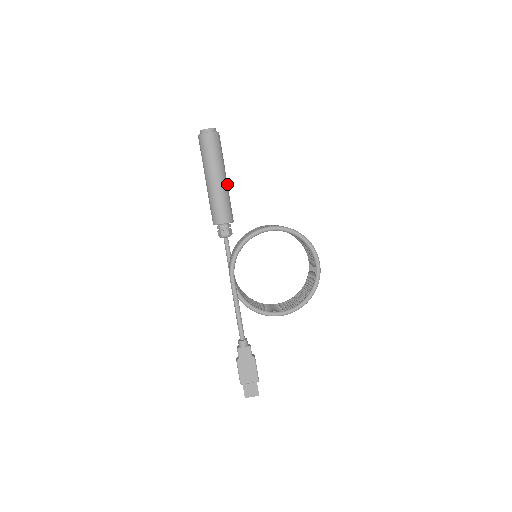
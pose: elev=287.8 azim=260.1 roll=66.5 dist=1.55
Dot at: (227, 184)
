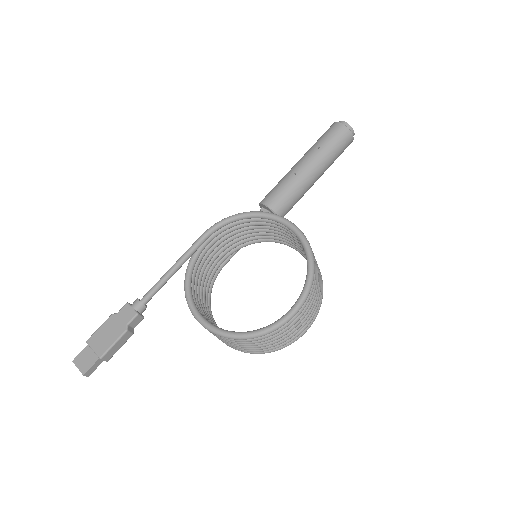
Dot at: (311, 182)
